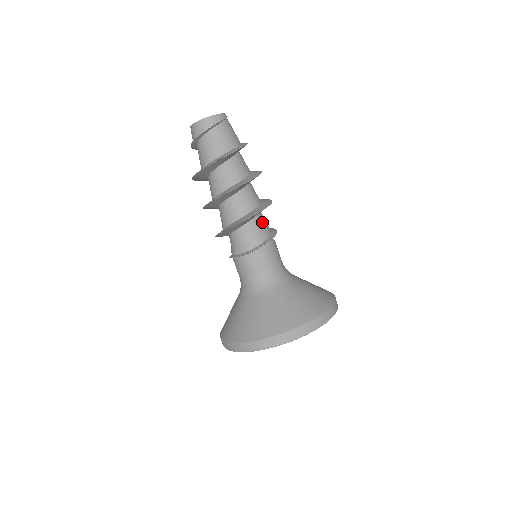
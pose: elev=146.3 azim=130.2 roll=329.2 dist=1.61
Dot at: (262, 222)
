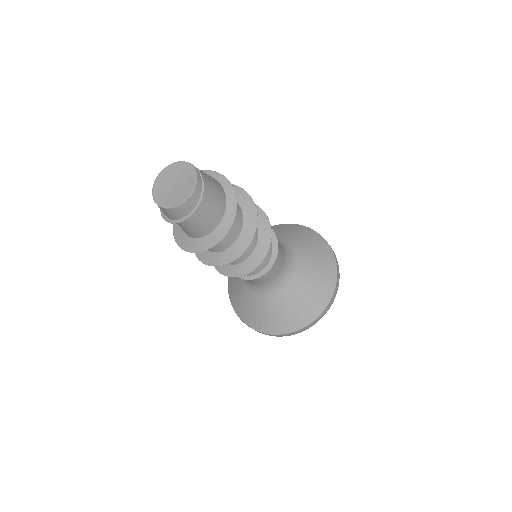
Dot at: occluded
